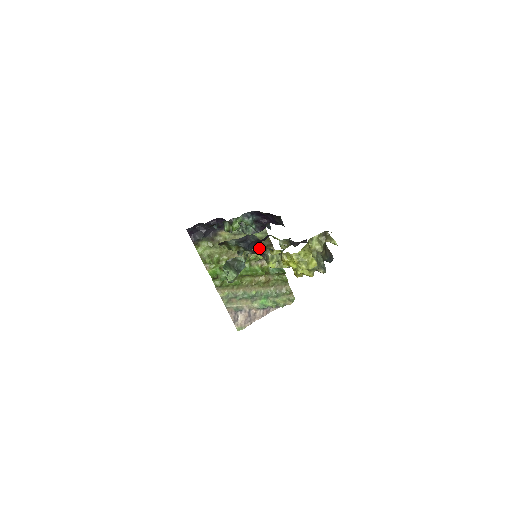
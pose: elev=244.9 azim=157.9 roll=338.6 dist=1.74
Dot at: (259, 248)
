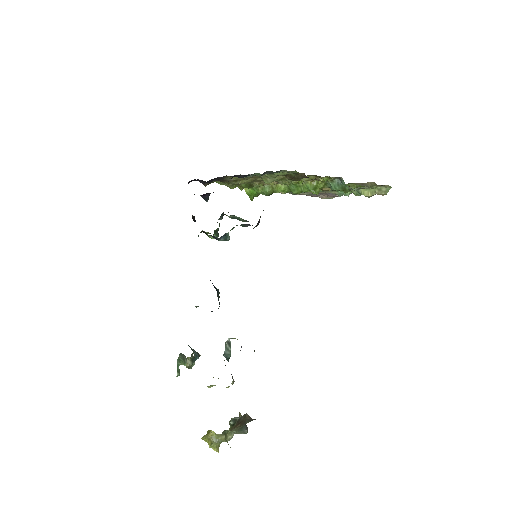
Dot at: occluded
